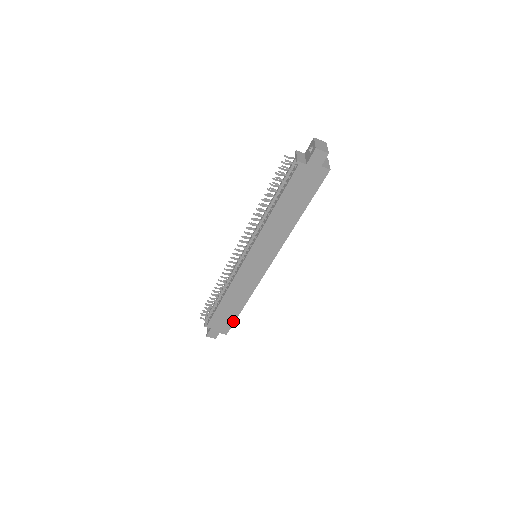
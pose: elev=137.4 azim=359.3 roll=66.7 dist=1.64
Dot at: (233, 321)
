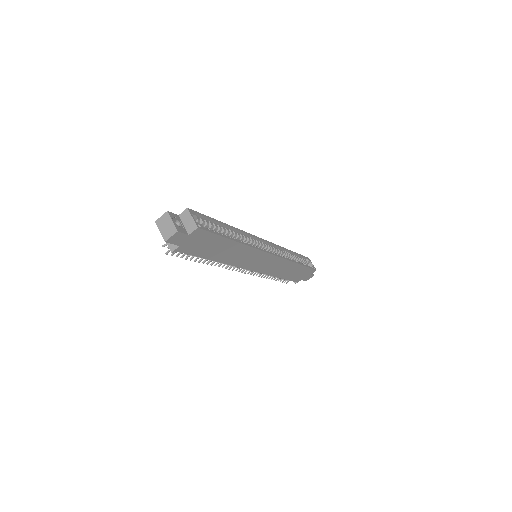
Dot at: (307, 268)
